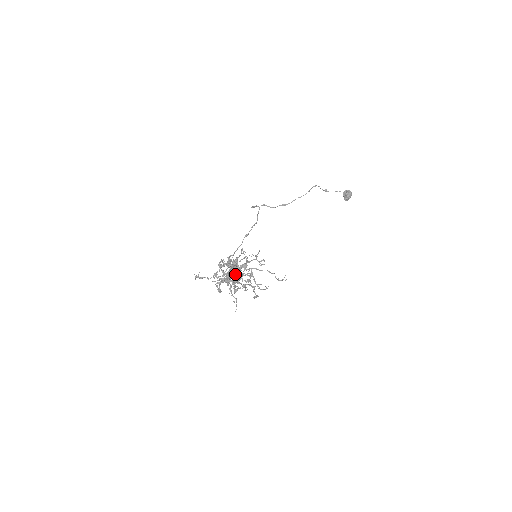
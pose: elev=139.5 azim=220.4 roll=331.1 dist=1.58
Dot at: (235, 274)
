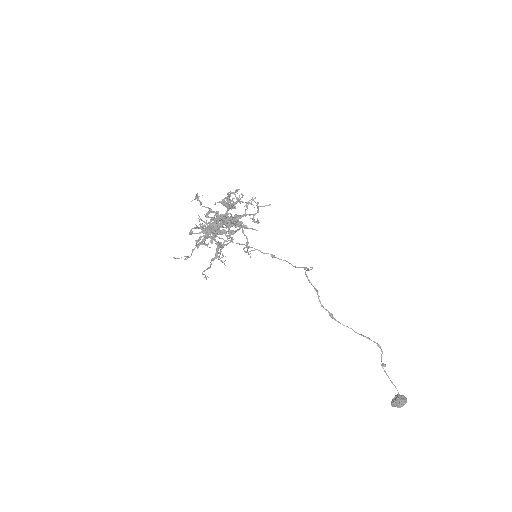
Dot at: (222, 219)
